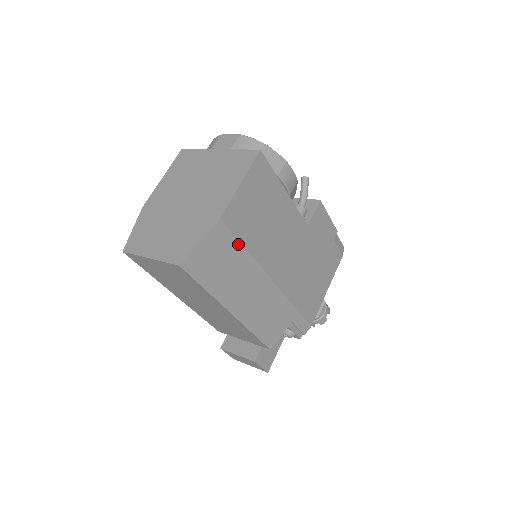
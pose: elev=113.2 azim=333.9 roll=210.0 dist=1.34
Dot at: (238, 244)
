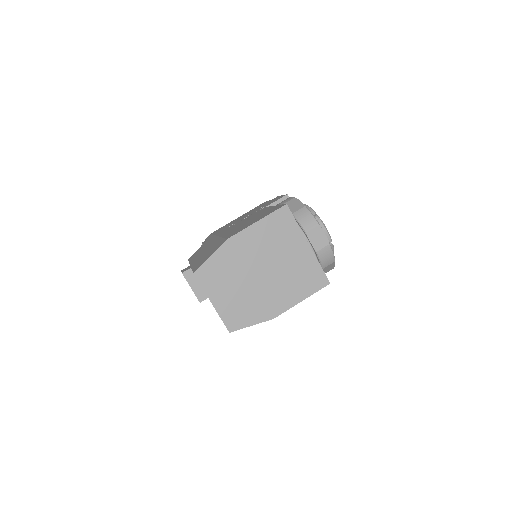
Dot at: occluded
